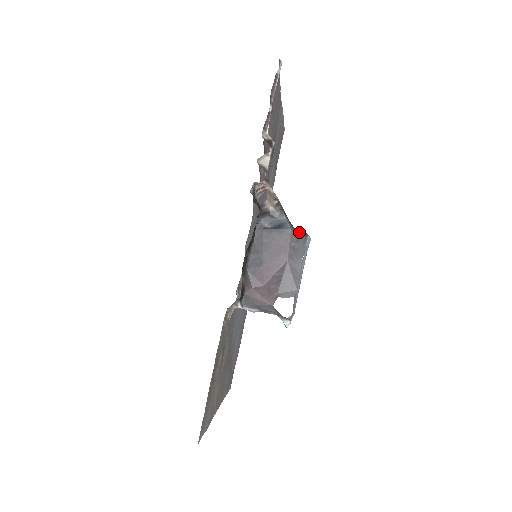
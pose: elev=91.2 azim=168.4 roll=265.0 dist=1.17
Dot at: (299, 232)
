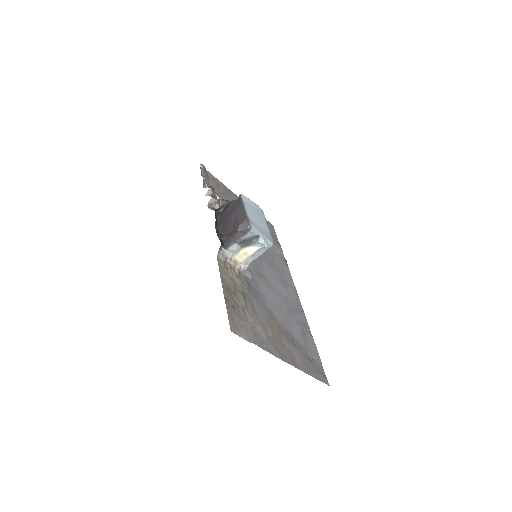
Dot at: occluded
